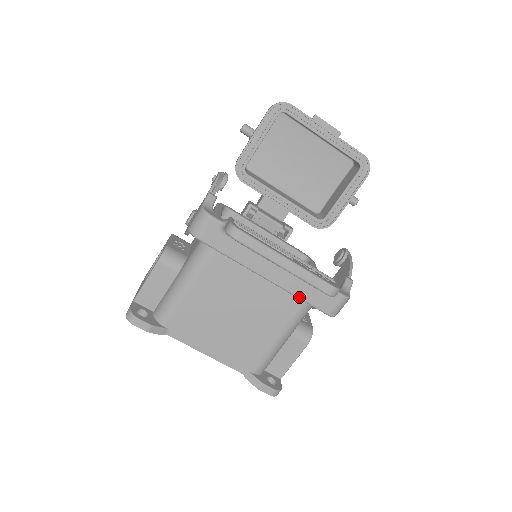
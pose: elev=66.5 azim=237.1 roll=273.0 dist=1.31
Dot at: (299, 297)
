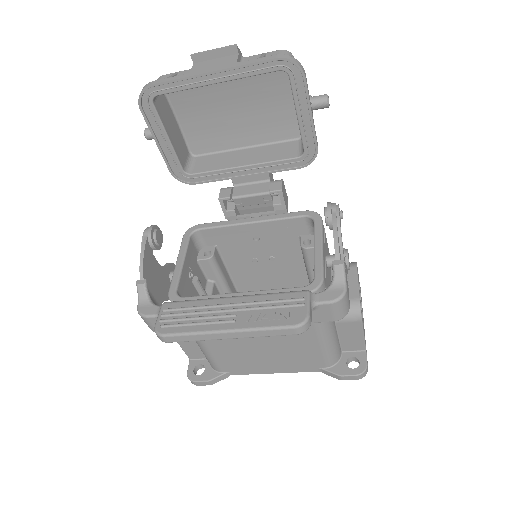
Dot at: occluded
